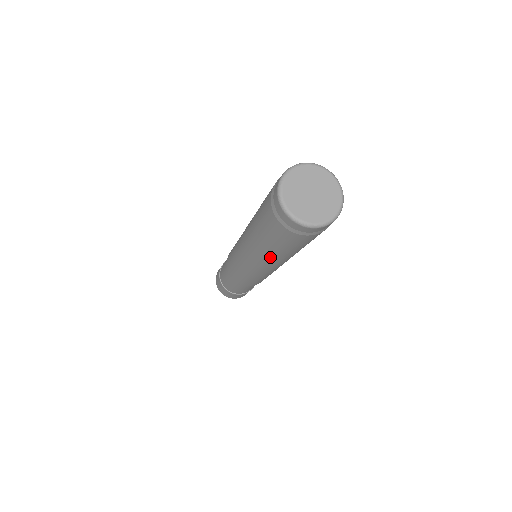
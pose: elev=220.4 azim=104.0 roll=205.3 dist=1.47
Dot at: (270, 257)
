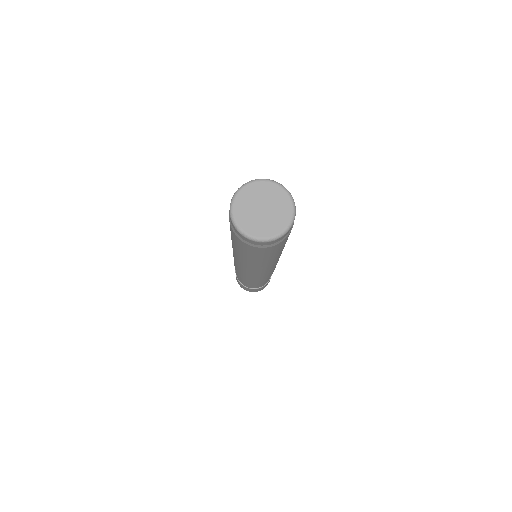
Dot at: (253, 263)
